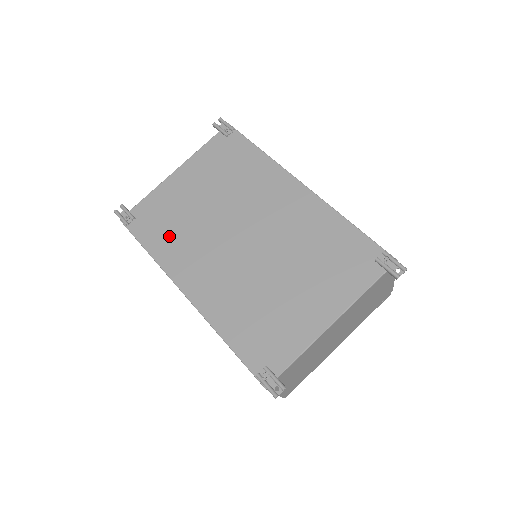
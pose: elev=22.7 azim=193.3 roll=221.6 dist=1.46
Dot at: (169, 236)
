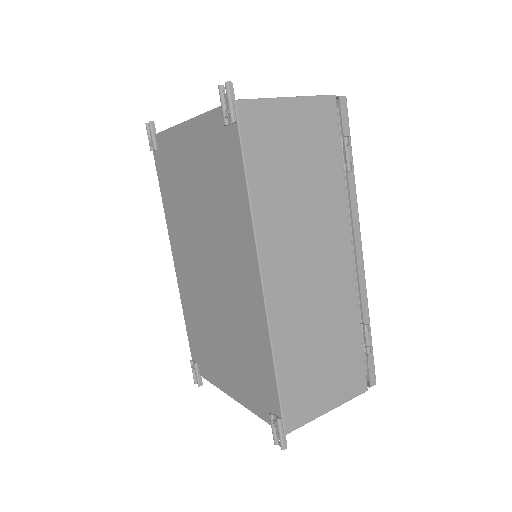
Dot at: (172, 198)
